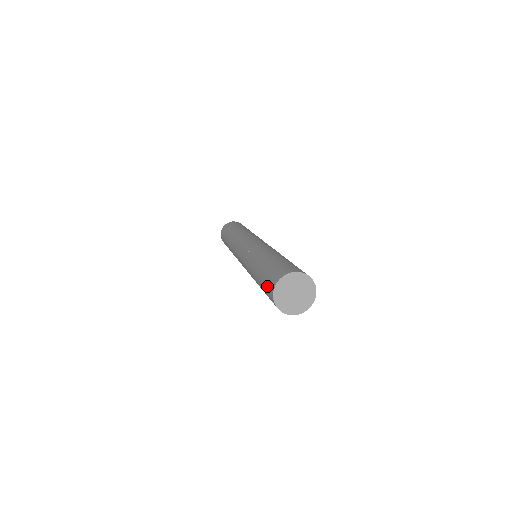
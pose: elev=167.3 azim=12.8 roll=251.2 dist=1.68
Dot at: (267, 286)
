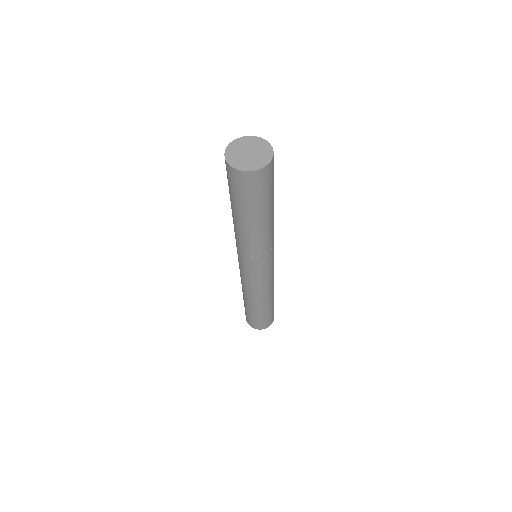
Dot at: (231, 182)
